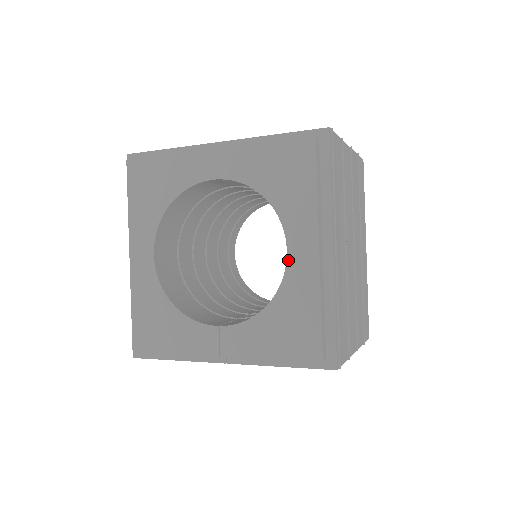
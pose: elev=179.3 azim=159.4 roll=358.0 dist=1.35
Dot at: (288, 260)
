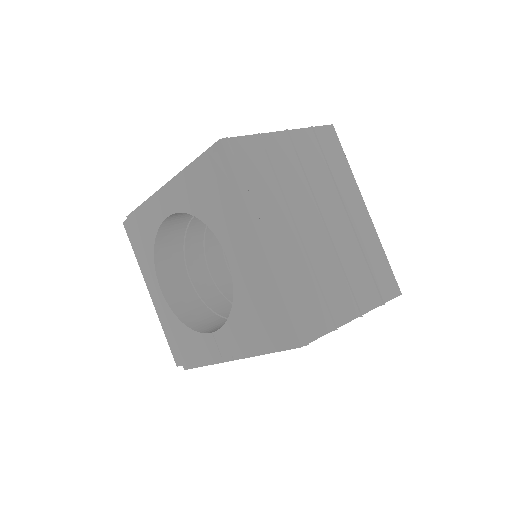
Dot at: (230, 264)
